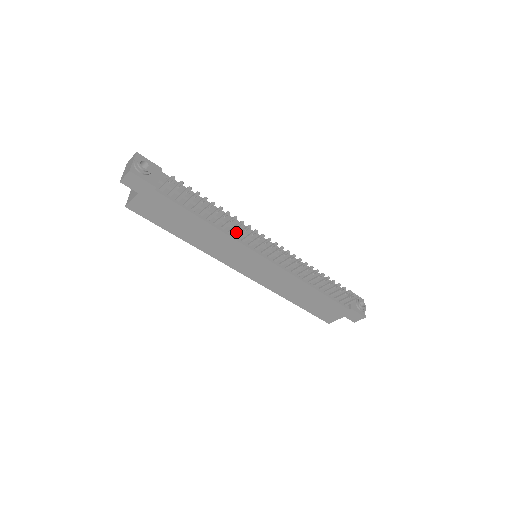
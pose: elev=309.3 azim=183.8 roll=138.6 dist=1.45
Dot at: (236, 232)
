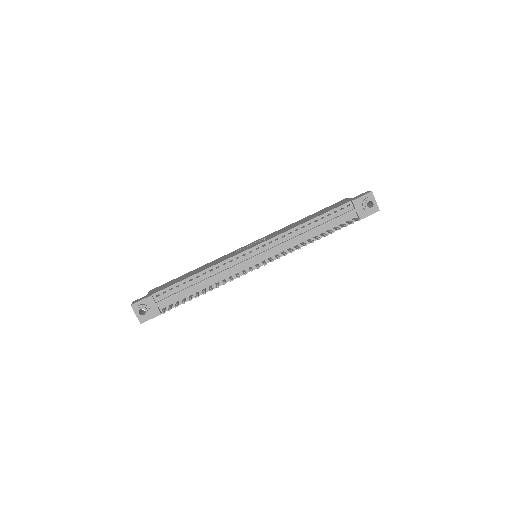
Dot at: (228, 273)
